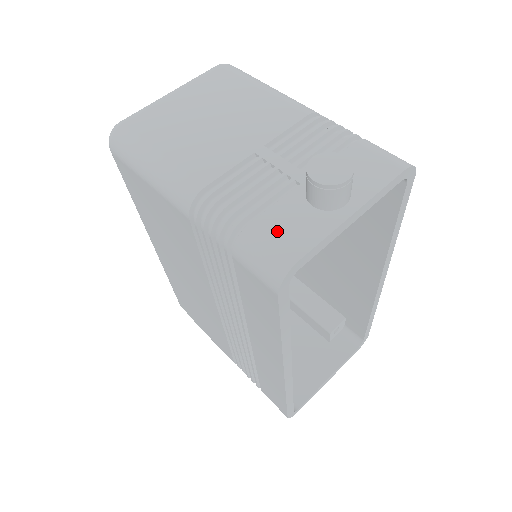
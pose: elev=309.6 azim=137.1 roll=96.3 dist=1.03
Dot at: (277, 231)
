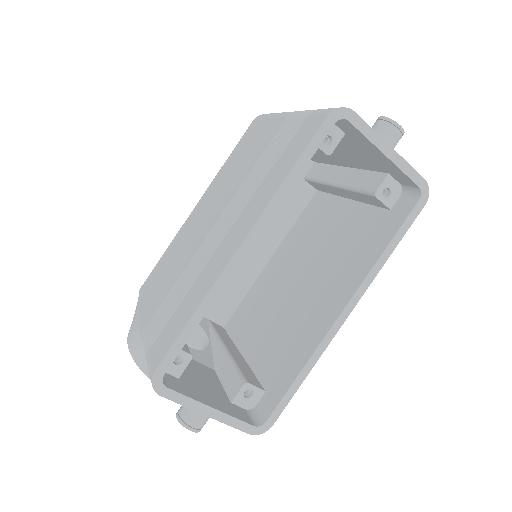
Dot at: occluded
